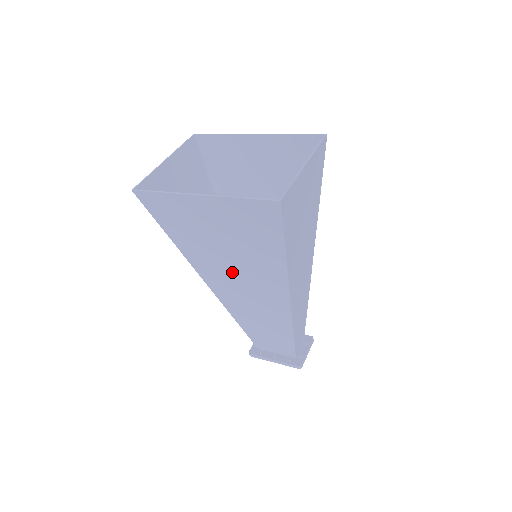
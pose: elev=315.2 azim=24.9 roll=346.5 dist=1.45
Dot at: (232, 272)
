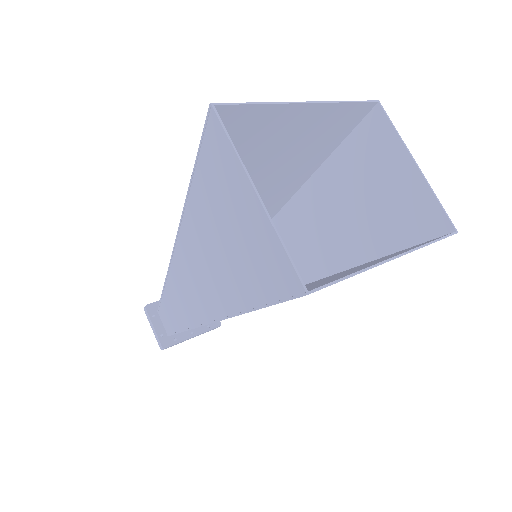
Dot at: occluded
